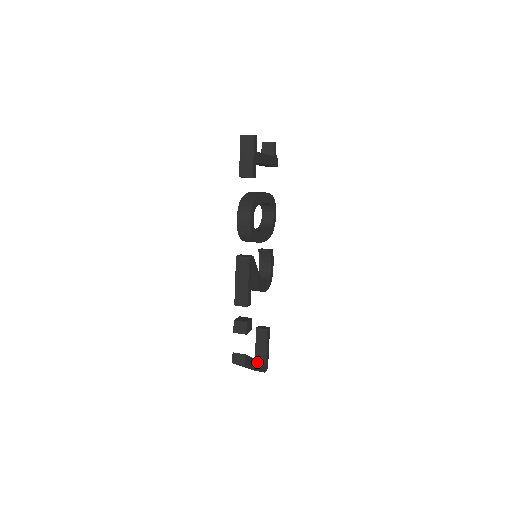
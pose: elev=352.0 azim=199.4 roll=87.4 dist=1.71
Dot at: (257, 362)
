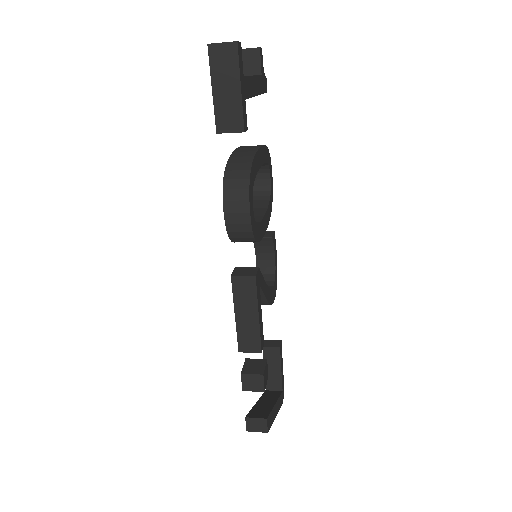
Dot at: (276, 404)
